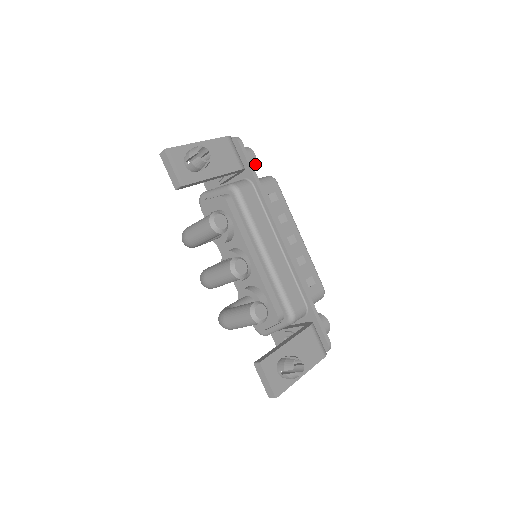
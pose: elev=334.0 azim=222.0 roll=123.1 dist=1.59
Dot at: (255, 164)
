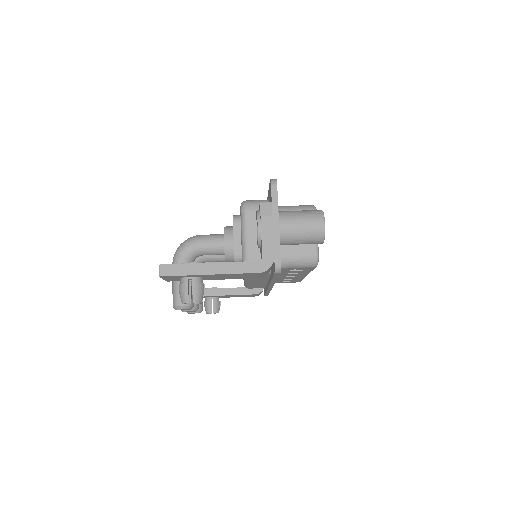
Dot at: occluded
